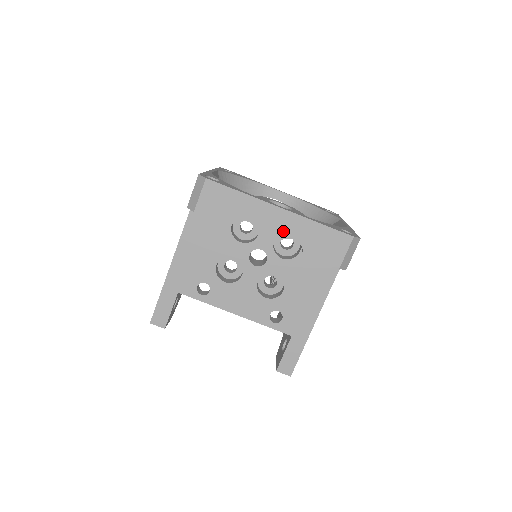
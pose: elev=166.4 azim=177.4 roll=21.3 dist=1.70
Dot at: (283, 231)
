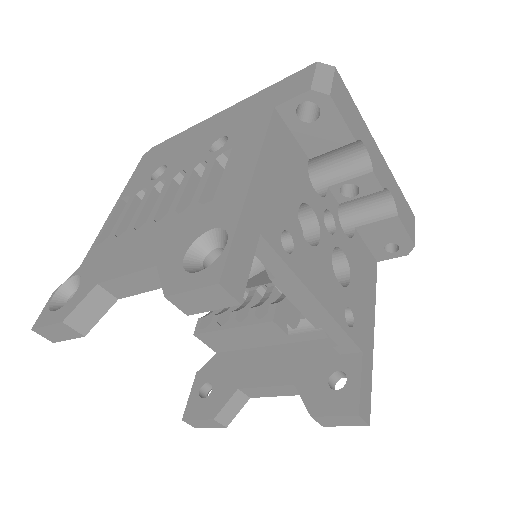
Dot at: (385, 178)
